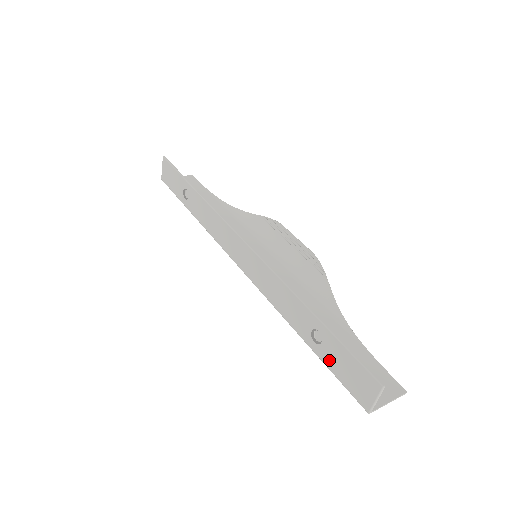
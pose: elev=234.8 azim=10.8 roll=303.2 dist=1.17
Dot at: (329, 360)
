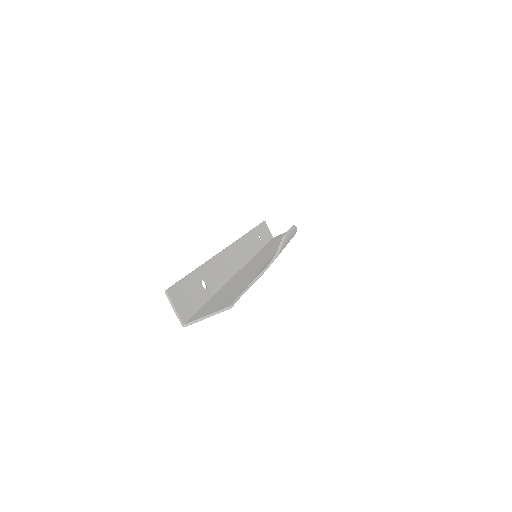
Dot at: (199, 299)
